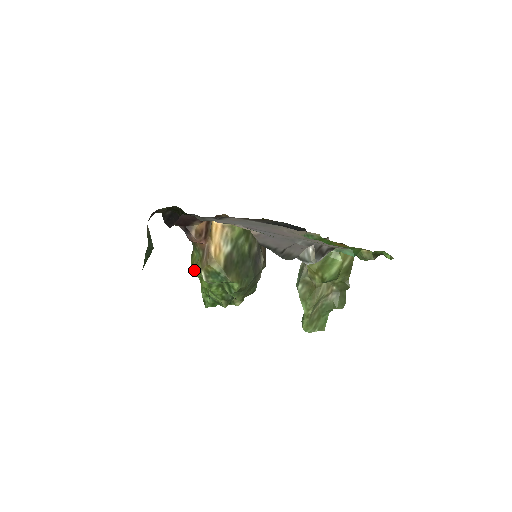
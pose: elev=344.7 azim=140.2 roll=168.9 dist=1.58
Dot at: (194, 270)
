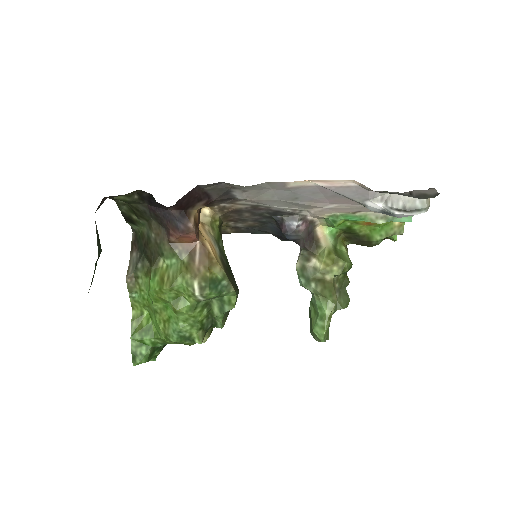
Dot at: (172, 285)
